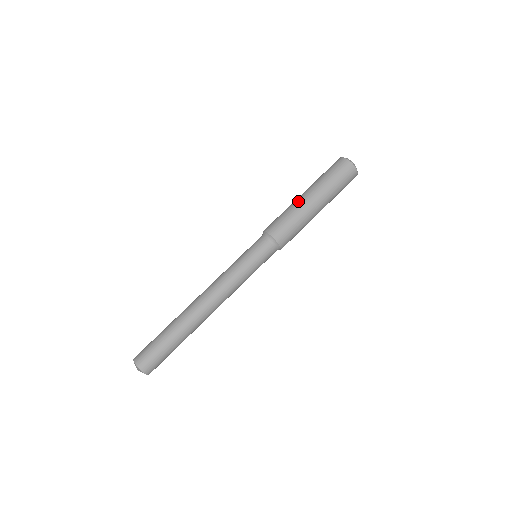
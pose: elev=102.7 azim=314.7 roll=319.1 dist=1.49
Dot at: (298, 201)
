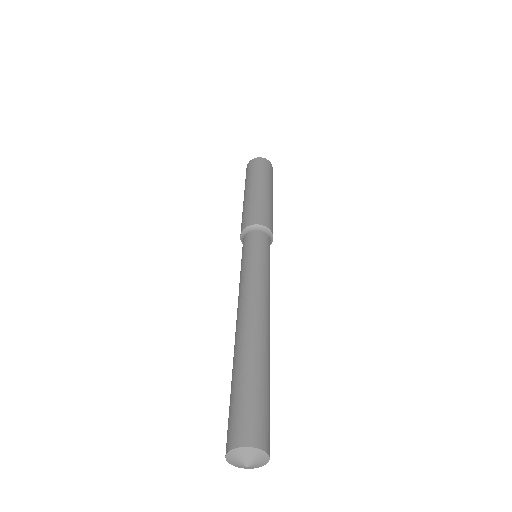
Dot at: (259, 193)
